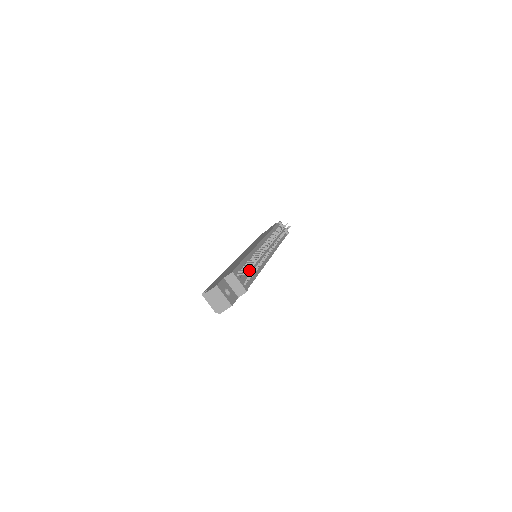
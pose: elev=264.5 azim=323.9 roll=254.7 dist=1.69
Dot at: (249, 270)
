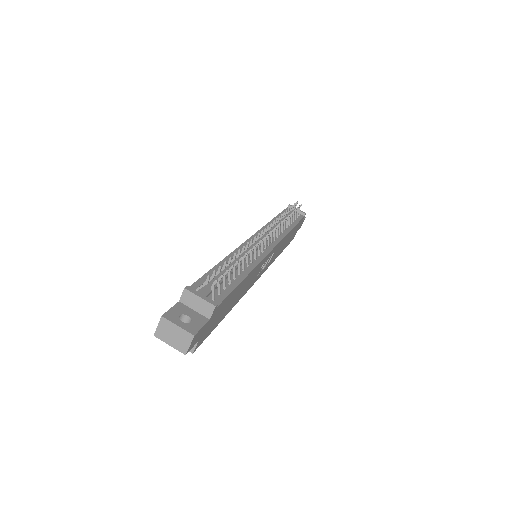
Dot at: (208, 276)
